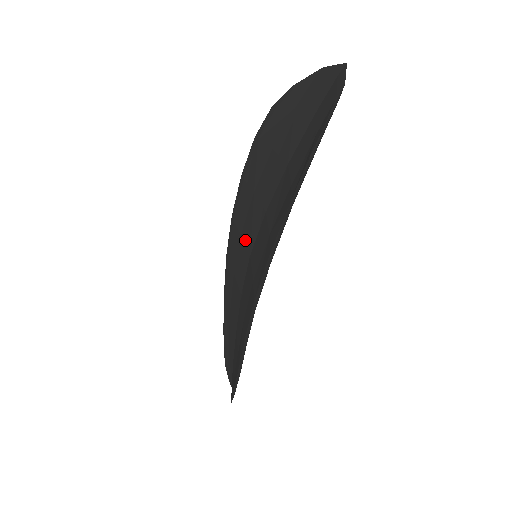
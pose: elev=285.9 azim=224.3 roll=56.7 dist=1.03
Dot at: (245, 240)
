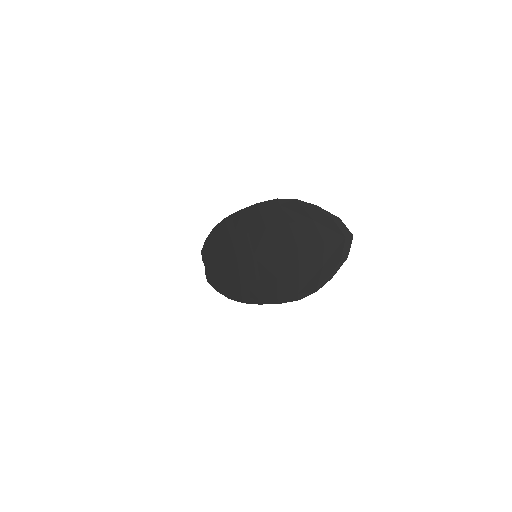
Dot at: (250, 243)
